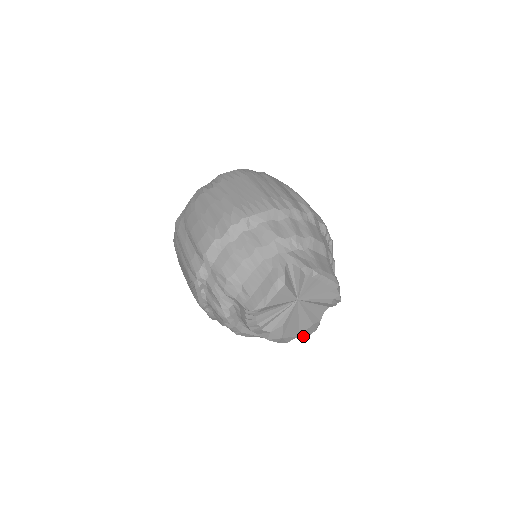
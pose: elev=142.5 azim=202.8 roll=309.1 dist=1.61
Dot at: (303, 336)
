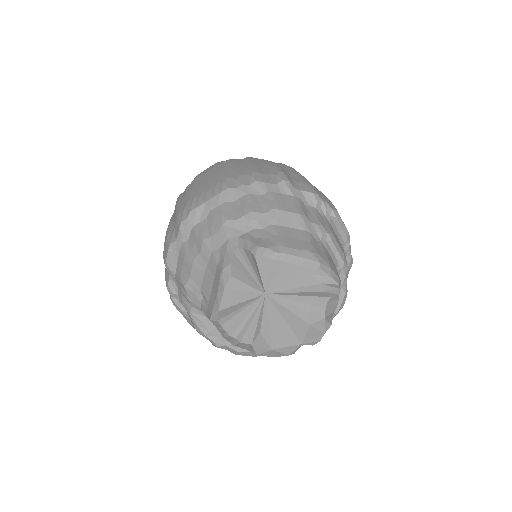
Dot at: (310, 343)
